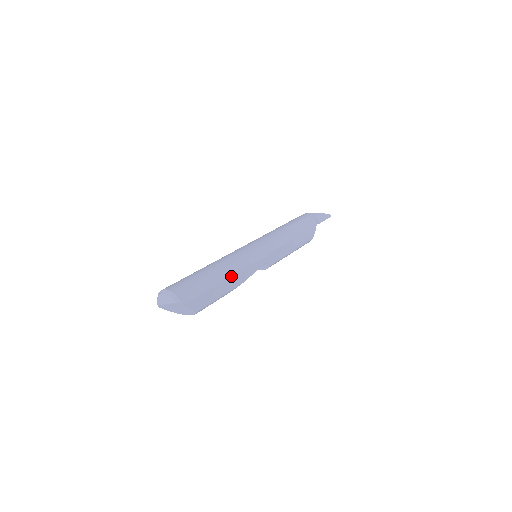
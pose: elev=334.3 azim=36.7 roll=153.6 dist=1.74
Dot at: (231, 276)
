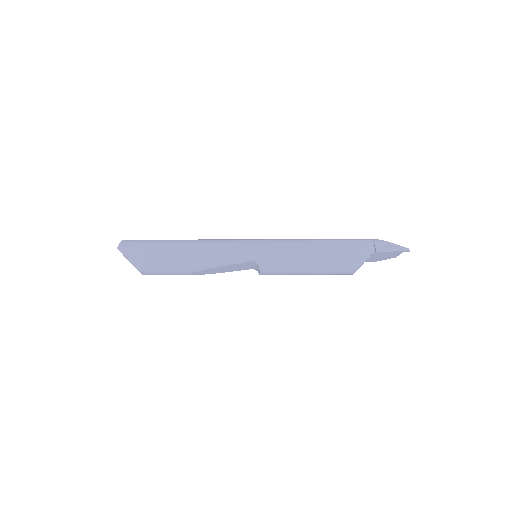
Dot at: (190, 252)
